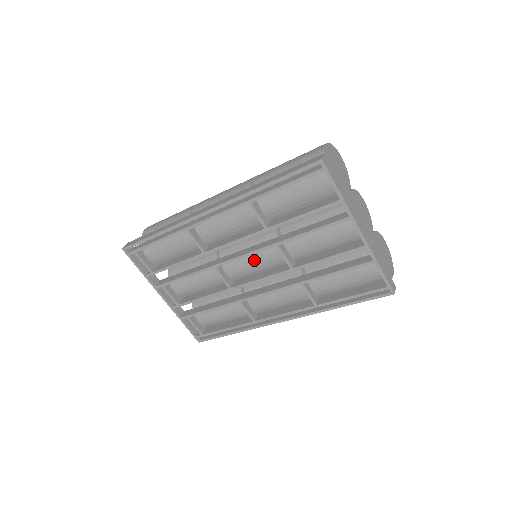
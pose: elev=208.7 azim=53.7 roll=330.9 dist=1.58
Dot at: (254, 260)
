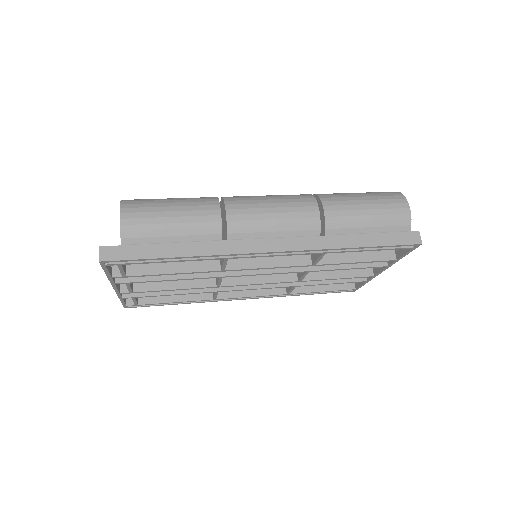
Dot at: occluded
